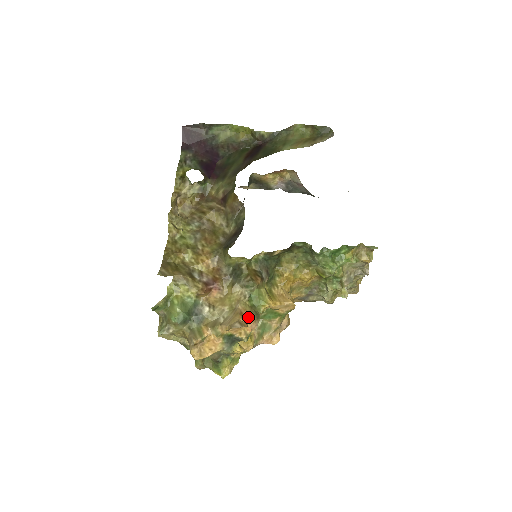
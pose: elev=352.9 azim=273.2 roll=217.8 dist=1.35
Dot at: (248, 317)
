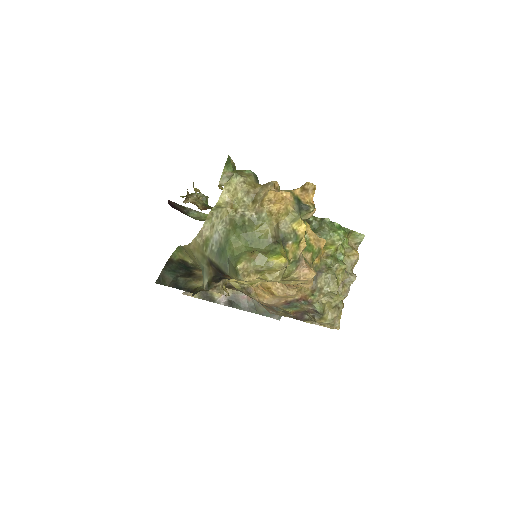
Dot at: occluded
